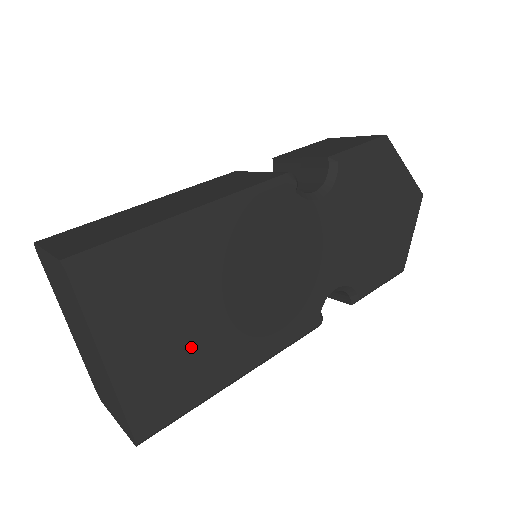
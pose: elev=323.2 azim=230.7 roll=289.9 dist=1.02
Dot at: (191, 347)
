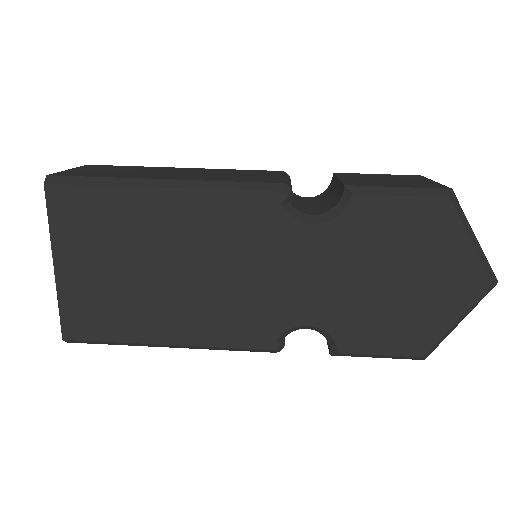
Dot at: (127, 293)
